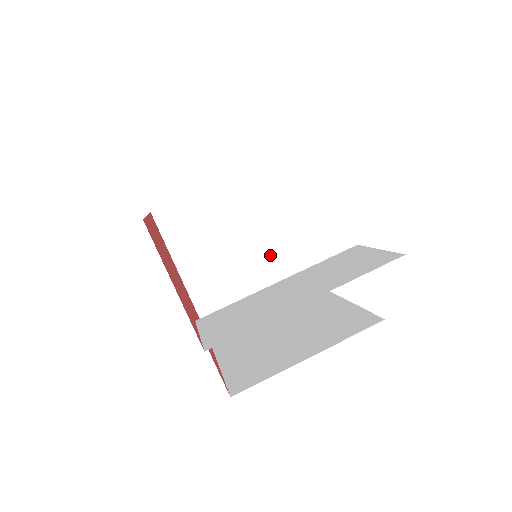
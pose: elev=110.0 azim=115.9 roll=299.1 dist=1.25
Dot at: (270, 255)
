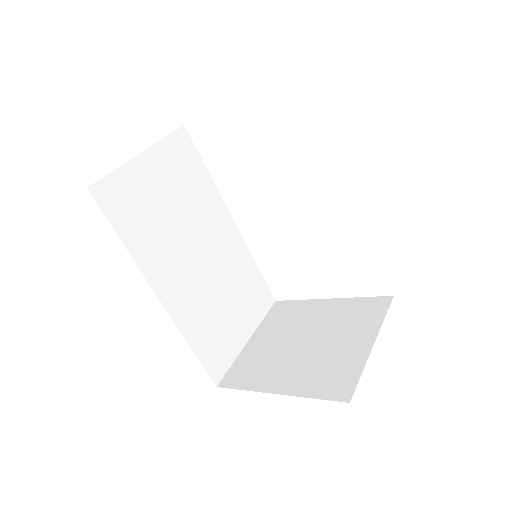
Dot at: (334, 321)
